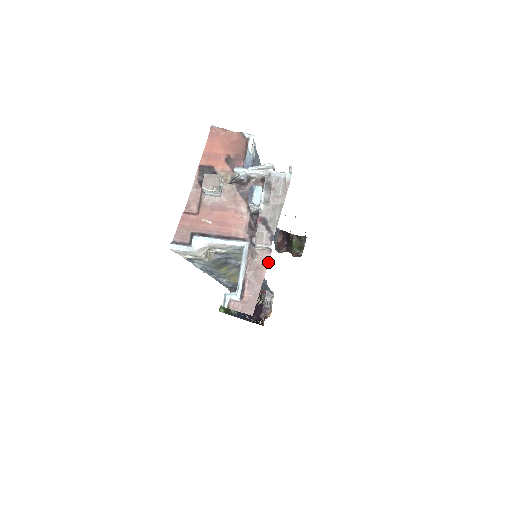
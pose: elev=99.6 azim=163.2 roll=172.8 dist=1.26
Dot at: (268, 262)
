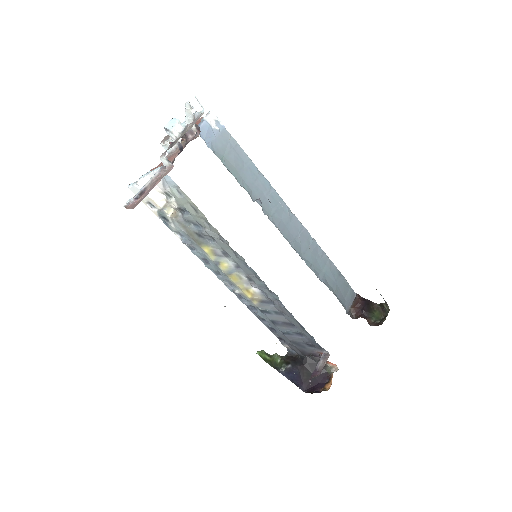
Dot at: occluded
